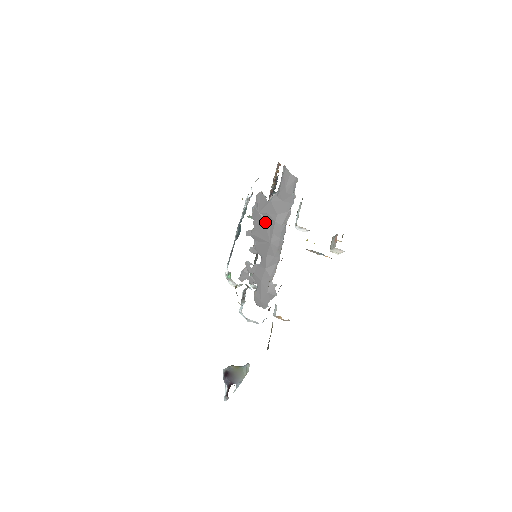
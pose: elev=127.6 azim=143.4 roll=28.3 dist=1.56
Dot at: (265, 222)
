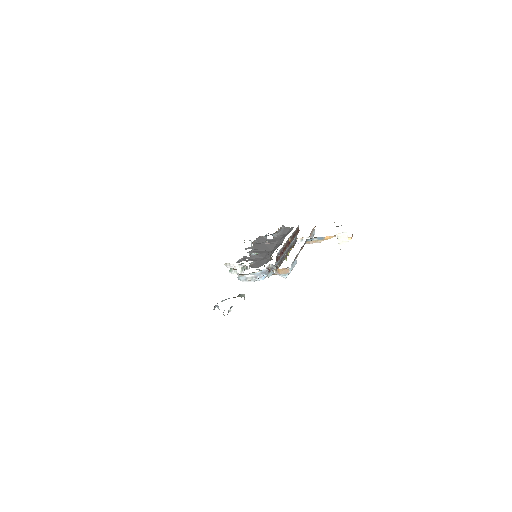
Dot at: (265, 245)
